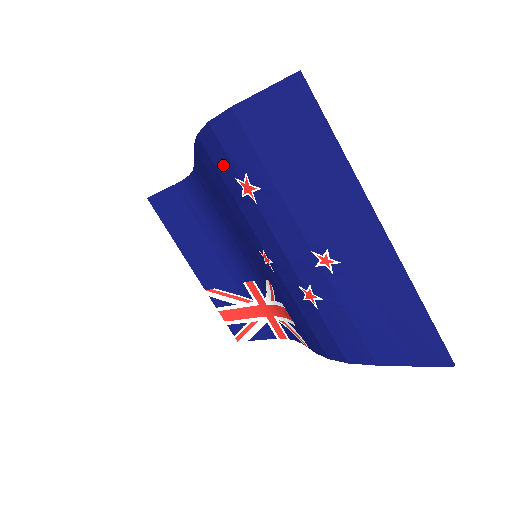
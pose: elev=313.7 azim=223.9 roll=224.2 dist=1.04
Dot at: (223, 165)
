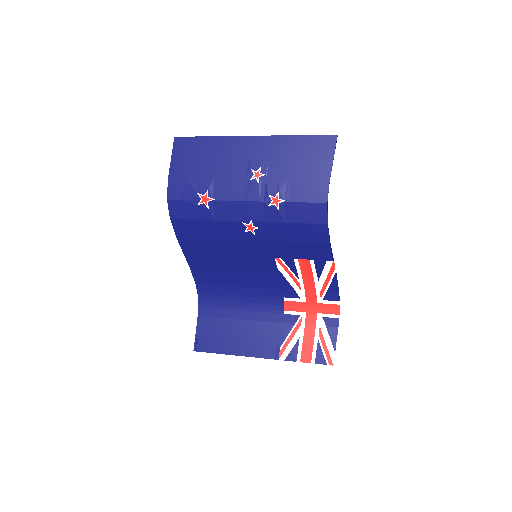
Dot at: (189, 210)
